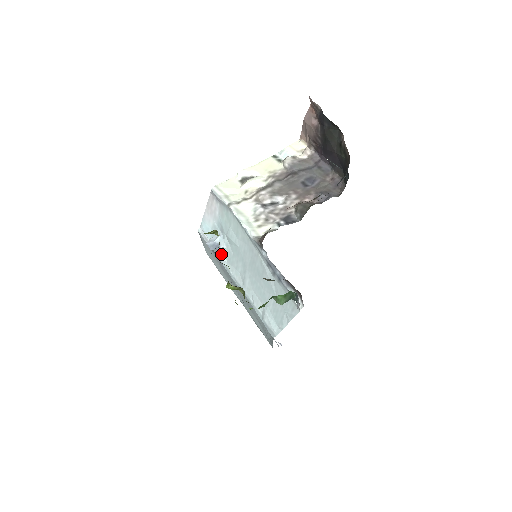
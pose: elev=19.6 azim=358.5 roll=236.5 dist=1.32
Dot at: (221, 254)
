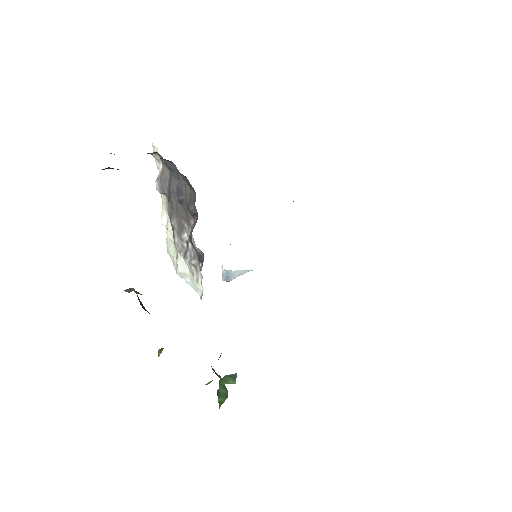
Dot at: (242, 271)
